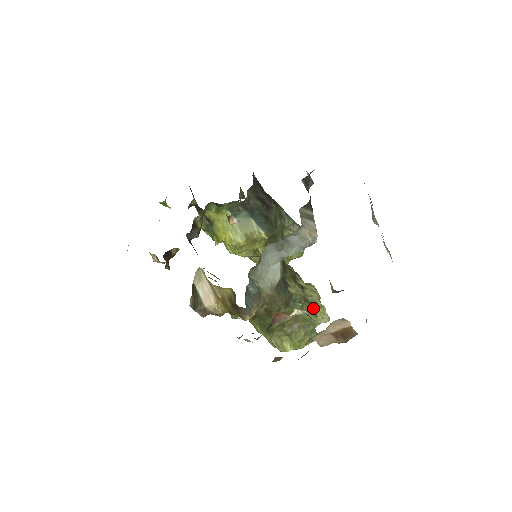
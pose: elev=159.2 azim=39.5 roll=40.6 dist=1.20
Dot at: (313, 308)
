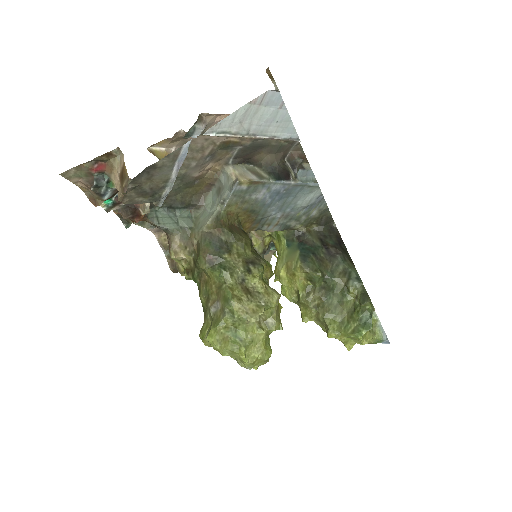
Dot at: (247, 299)
